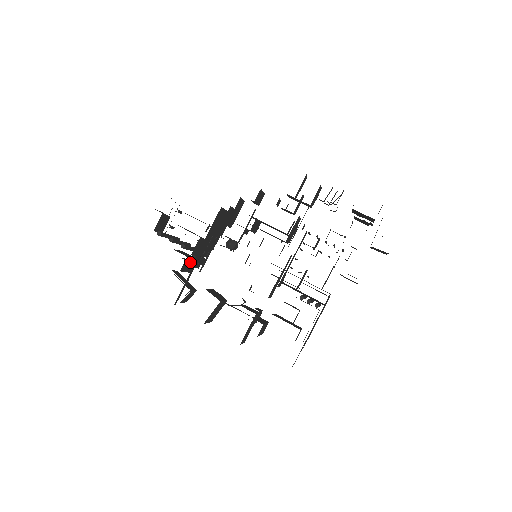
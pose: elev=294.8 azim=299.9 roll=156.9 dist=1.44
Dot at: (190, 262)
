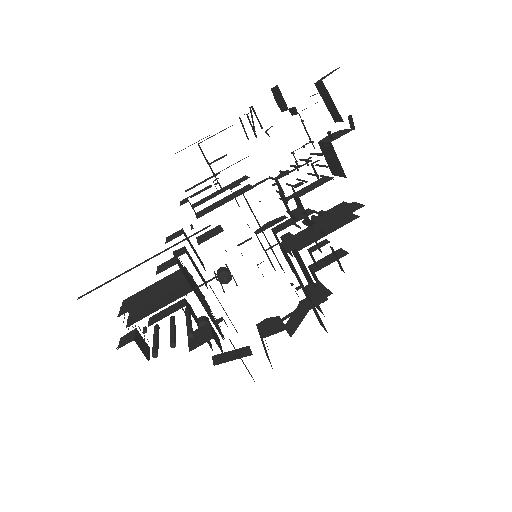
Dot at: (214, 337)
